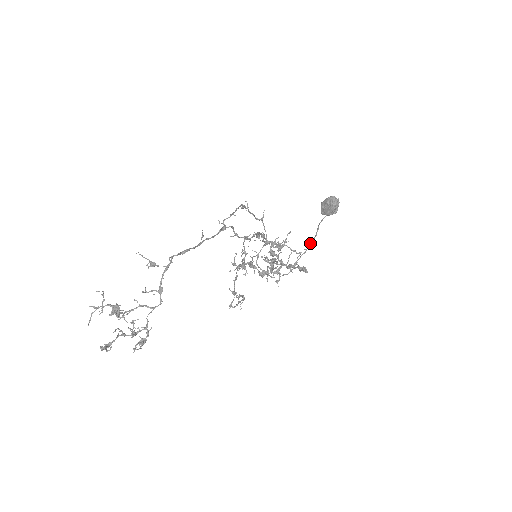
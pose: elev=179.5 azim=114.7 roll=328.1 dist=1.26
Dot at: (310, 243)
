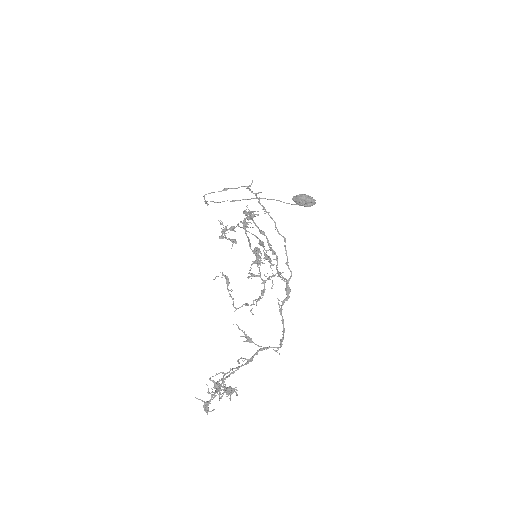
Dot at: (259, 198)
